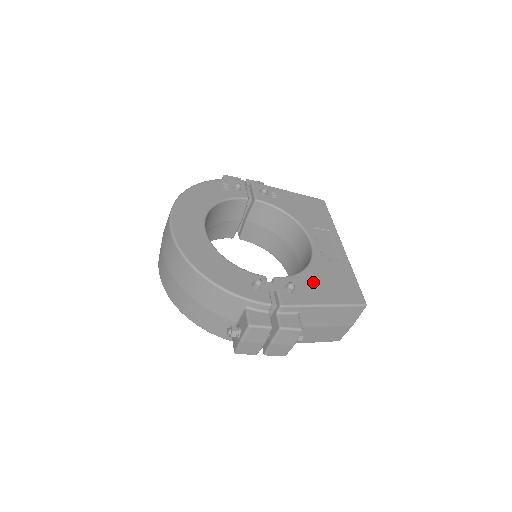
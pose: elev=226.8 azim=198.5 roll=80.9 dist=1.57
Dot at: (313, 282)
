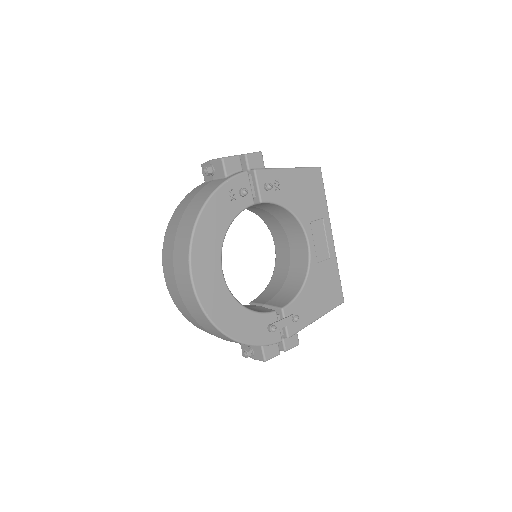
Dot at: (310, 298)
